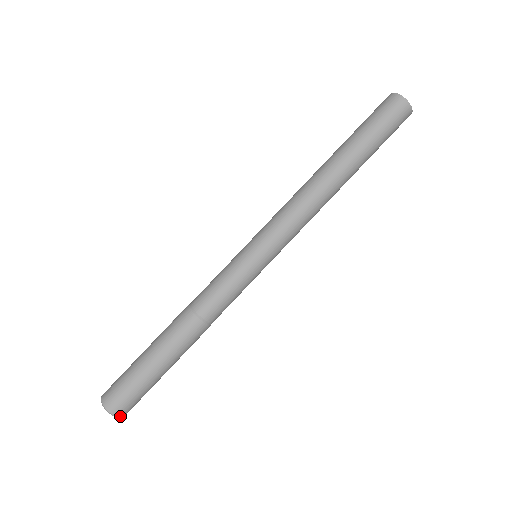
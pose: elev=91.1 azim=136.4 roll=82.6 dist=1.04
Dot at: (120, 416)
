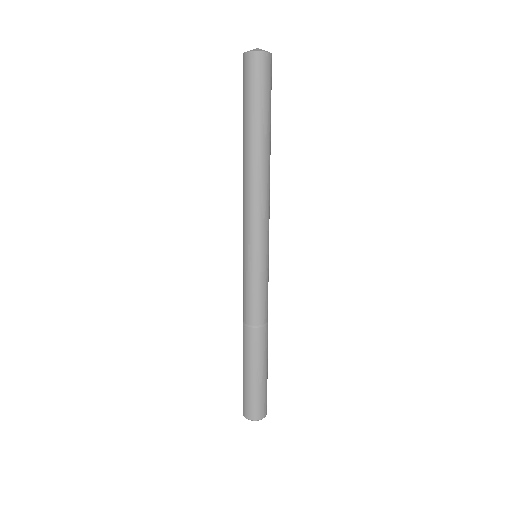
Dot at: (260, 418)
